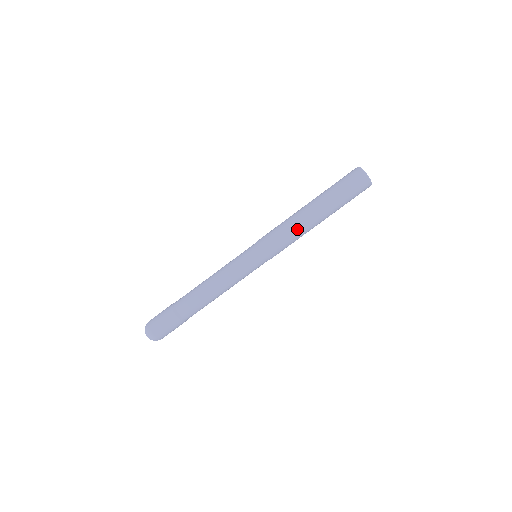
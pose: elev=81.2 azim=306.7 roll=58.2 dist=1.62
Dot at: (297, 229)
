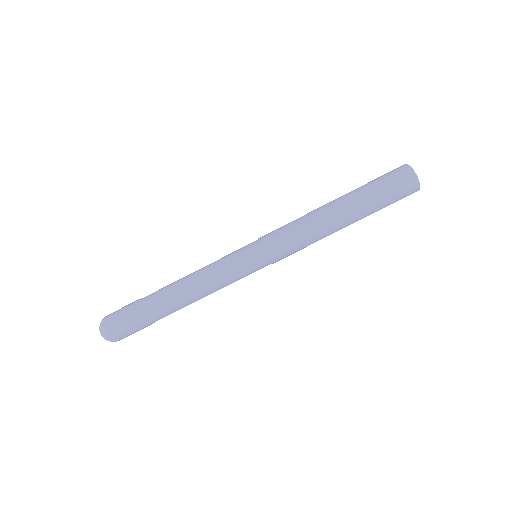
Dot at: (317, 236)
